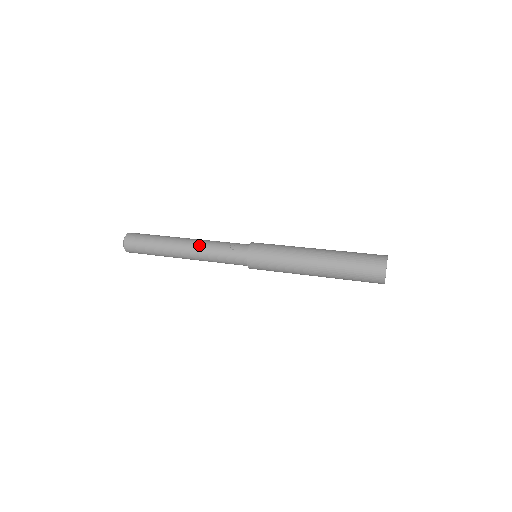
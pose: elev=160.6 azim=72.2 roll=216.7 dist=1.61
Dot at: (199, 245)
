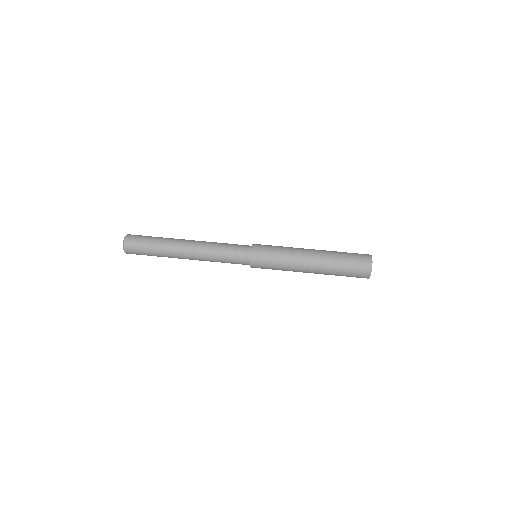
Dot at: (203, 245)
